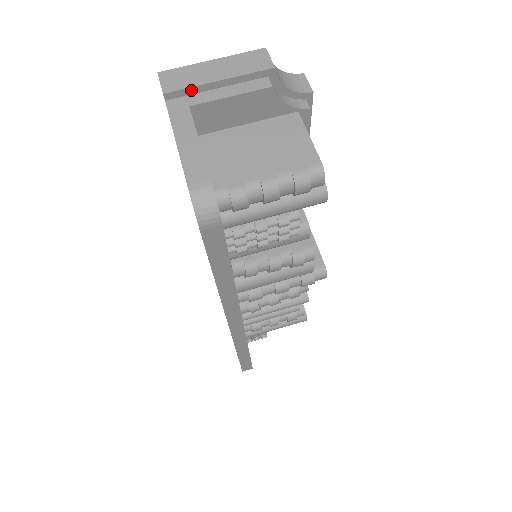
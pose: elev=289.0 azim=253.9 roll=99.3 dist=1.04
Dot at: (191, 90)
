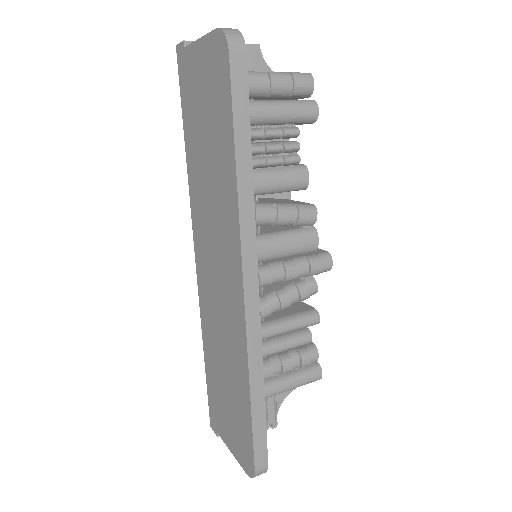
Dot at: occluded
